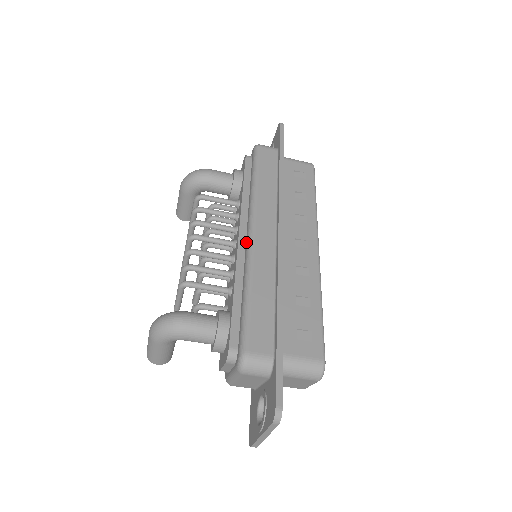
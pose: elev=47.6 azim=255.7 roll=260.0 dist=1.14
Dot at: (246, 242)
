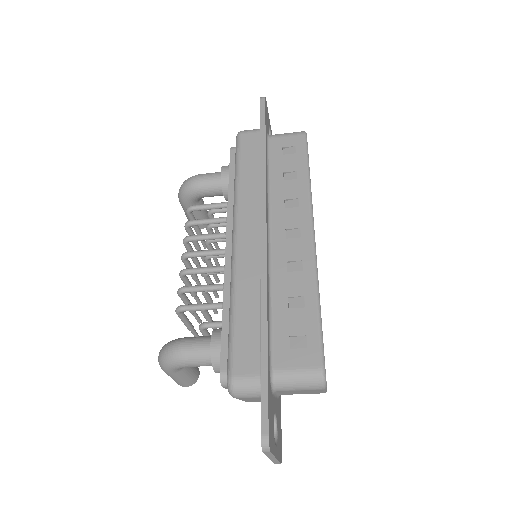
Dot at: (232, 249)
